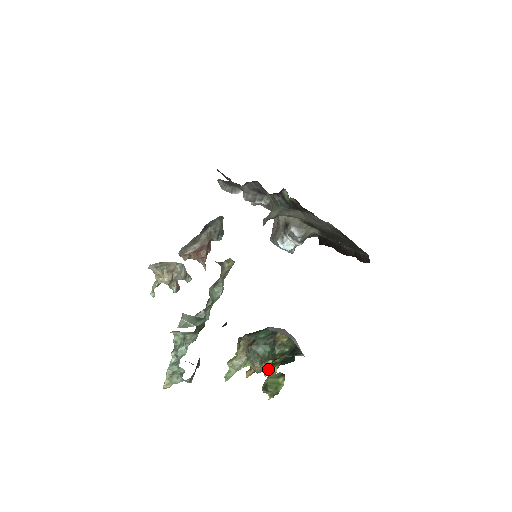
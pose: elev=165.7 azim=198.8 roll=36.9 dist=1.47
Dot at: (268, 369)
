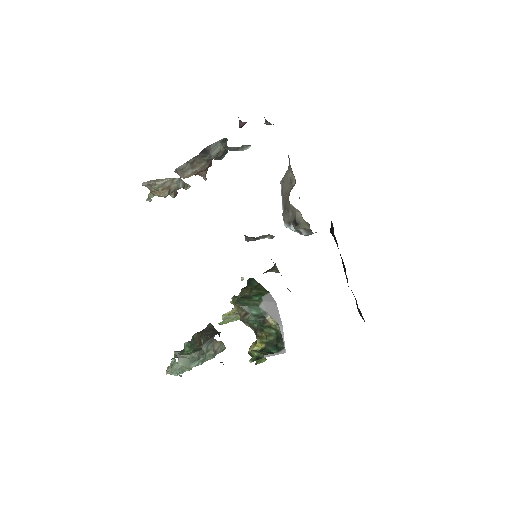
Dot at: (253, 358)
